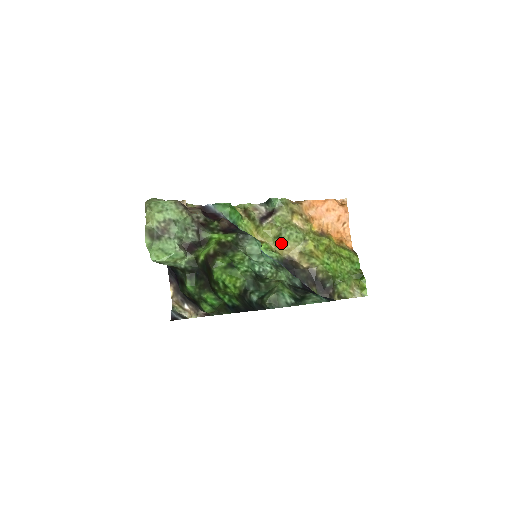
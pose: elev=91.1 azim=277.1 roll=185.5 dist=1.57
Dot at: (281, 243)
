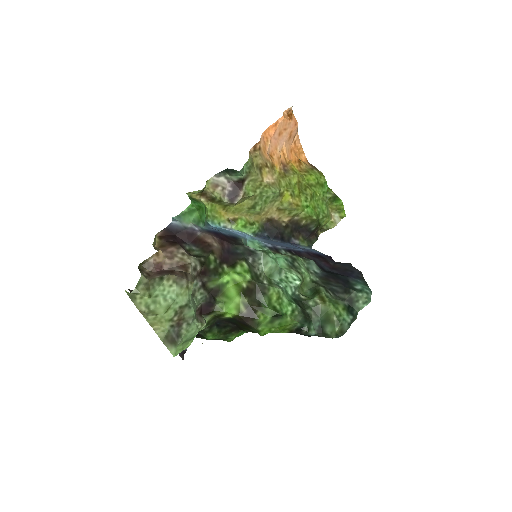
Dot at: (259, 212)
